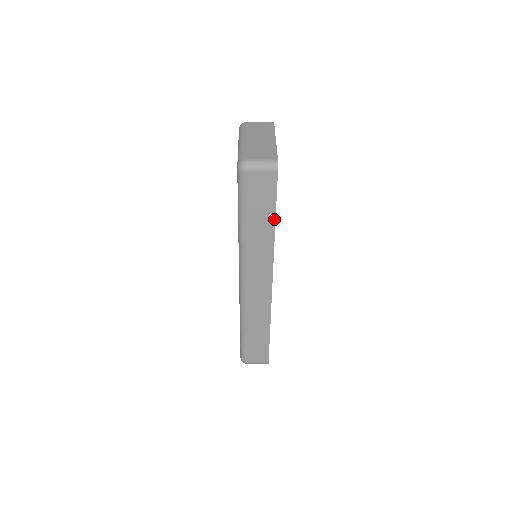
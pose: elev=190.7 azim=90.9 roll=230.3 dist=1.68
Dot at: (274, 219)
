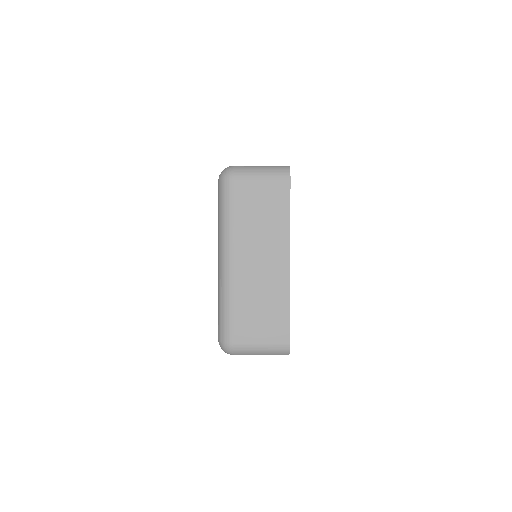
Dot at: occluded
